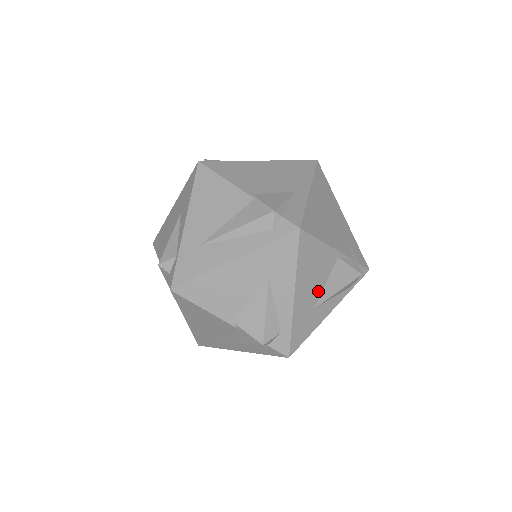
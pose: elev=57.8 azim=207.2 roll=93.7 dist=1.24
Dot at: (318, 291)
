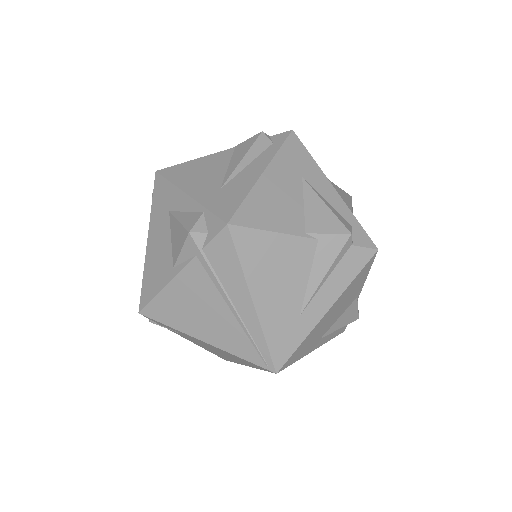
Dot at: occluded
